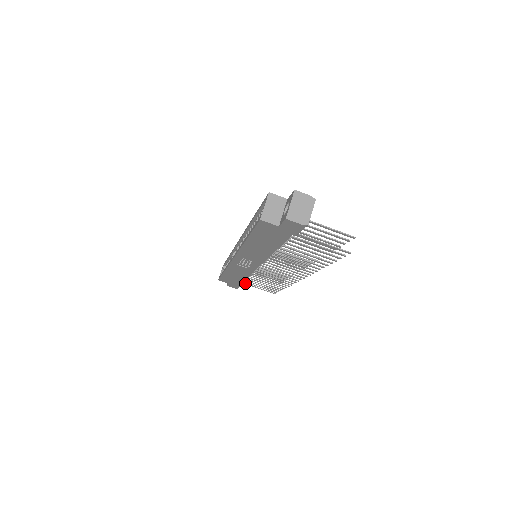
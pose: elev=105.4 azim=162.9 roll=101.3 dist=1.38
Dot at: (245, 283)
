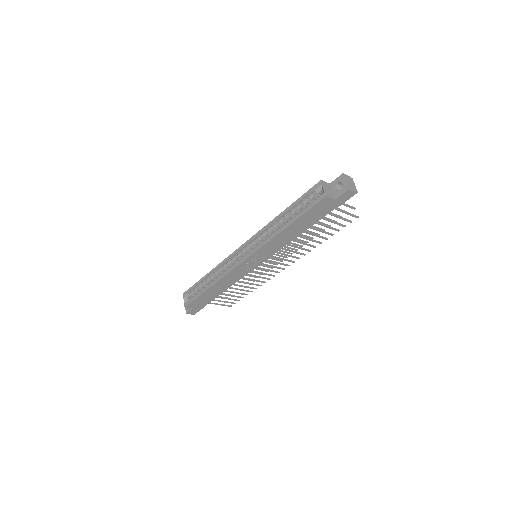
Dot at: (210, 302)
